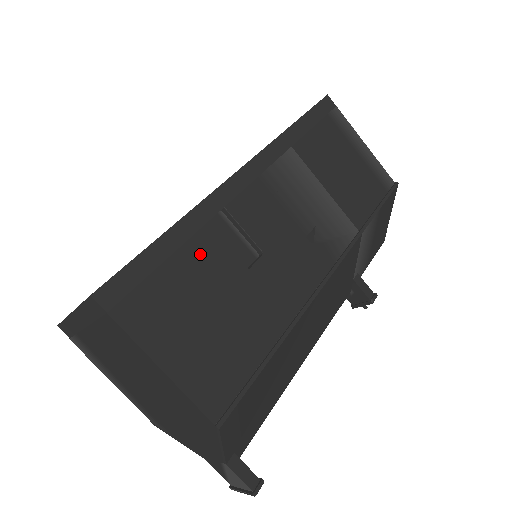
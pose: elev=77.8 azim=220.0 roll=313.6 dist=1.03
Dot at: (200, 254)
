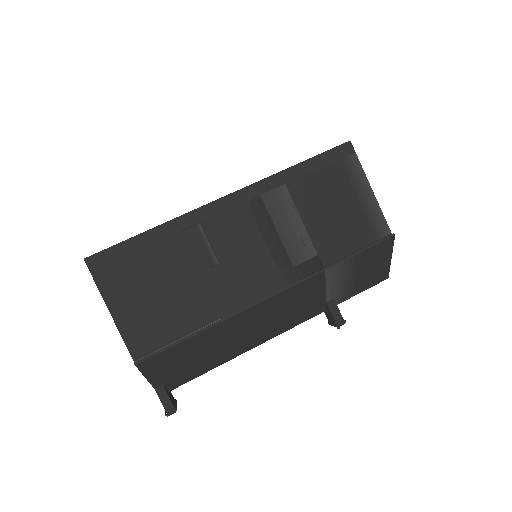
Dot at: (167, 252)
